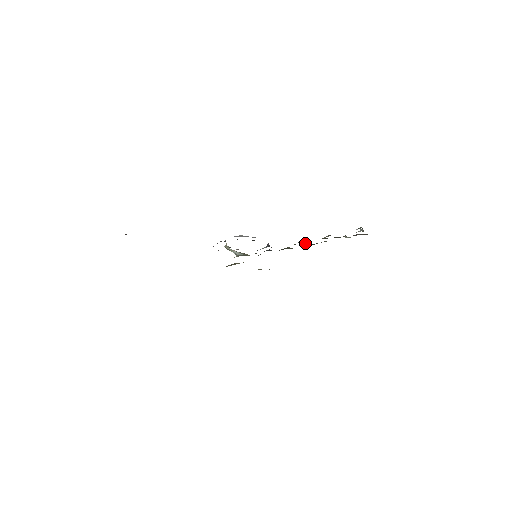
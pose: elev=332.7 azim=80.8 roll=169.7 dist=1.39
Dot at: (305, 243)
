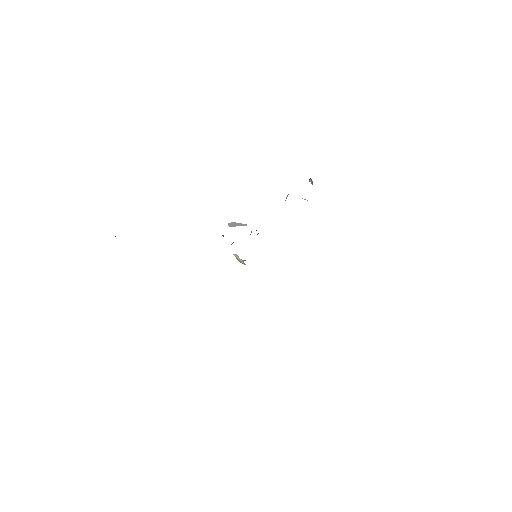
Dot at: occluded
